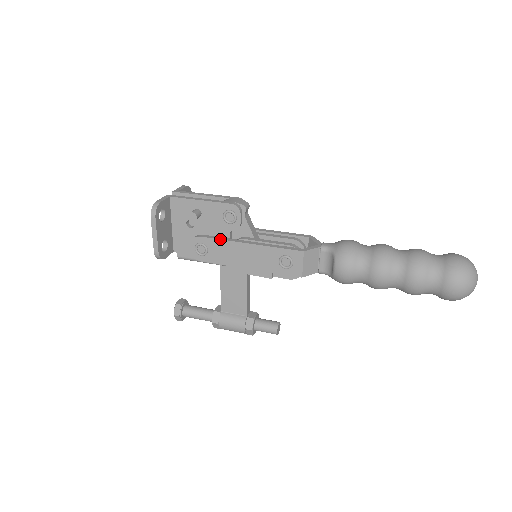
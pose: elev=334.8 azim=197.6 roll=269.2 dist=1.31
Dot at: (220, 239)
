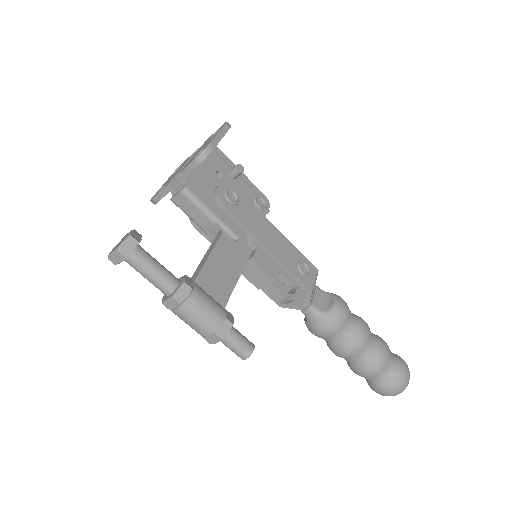
Dot at: occluded
